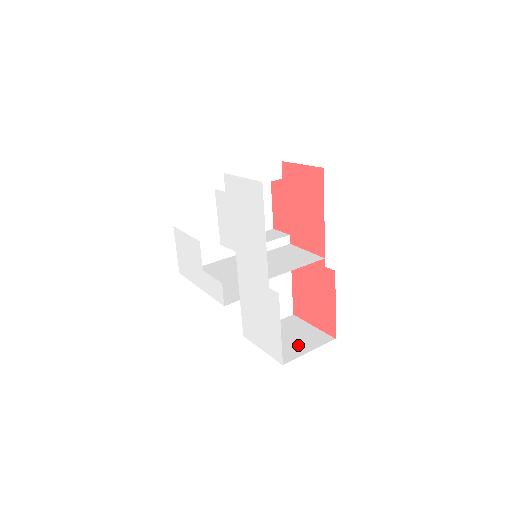
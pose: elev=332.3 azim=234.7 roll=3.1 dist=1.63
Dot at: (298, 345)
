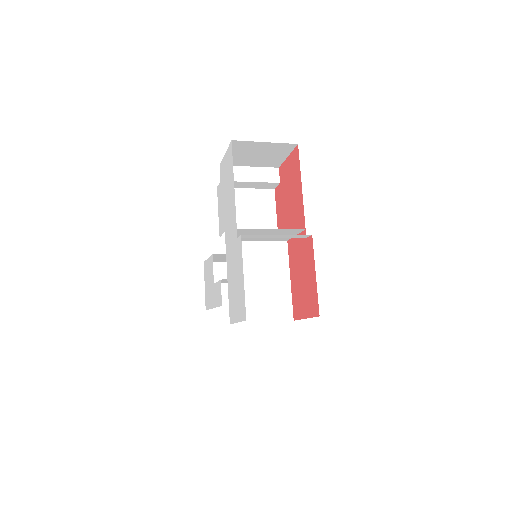
Dot at: occluded
